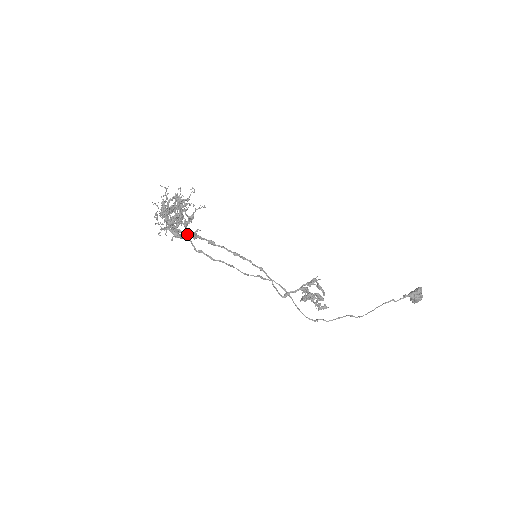
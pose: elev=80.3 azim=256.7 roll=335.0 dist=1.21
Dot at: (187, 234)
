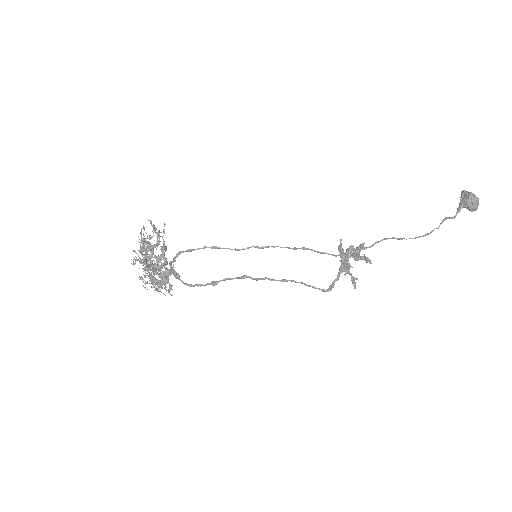
Dot at: (155, 244)
